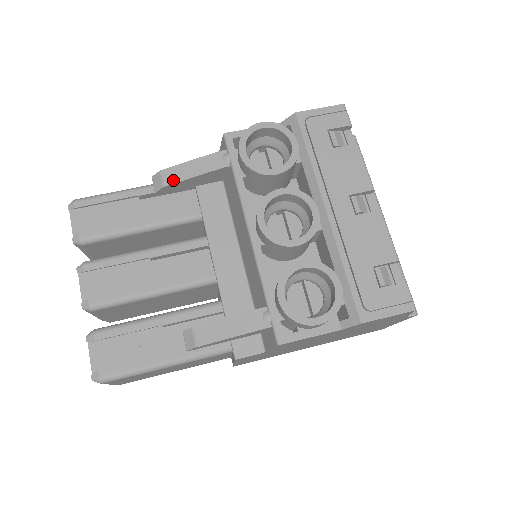
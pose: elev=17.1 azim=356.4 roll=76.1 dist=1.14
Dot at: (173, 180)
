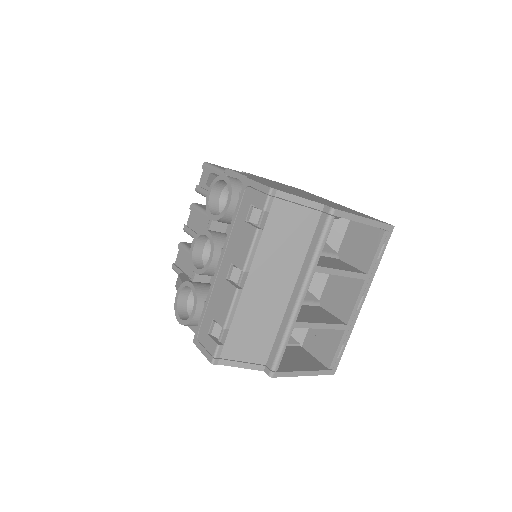
Dot at: (208, 183)
